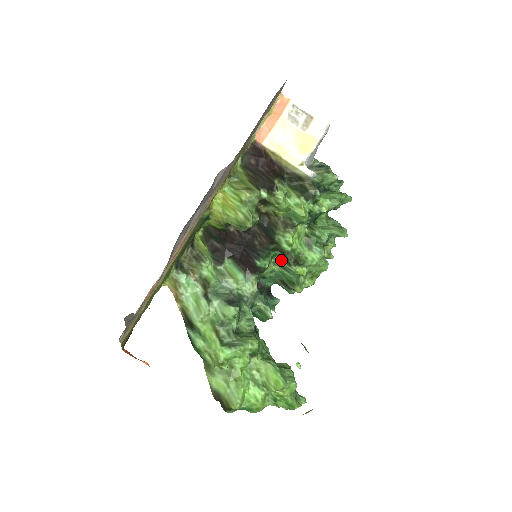
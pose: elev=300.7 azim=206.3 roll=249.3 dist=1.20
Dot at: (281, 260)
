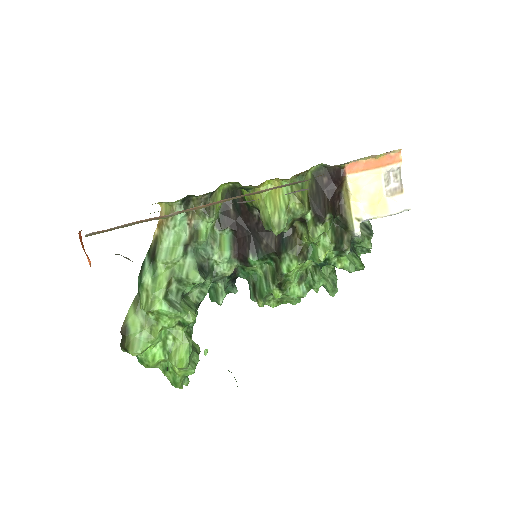
Dot at: (270, 271)
